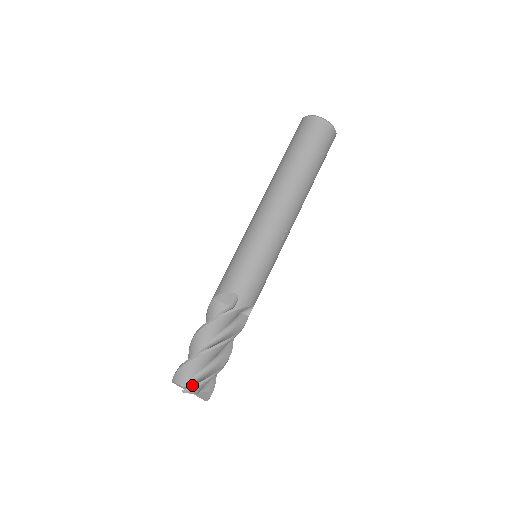
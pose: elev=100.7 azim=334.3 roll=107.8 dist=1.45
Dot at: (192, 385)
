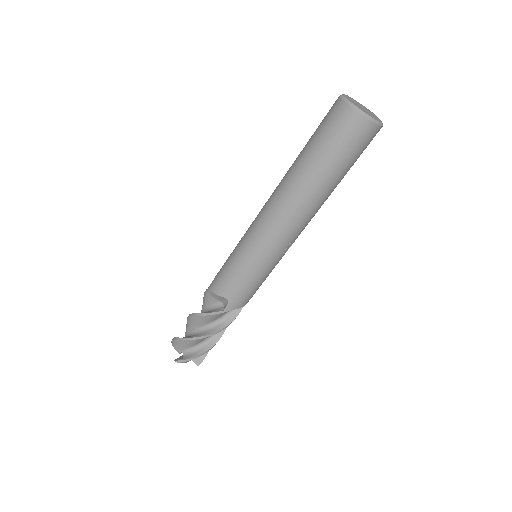
Dot at: (183, 360)
